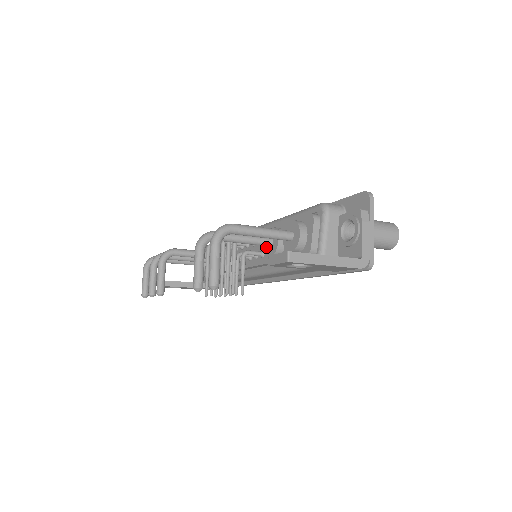
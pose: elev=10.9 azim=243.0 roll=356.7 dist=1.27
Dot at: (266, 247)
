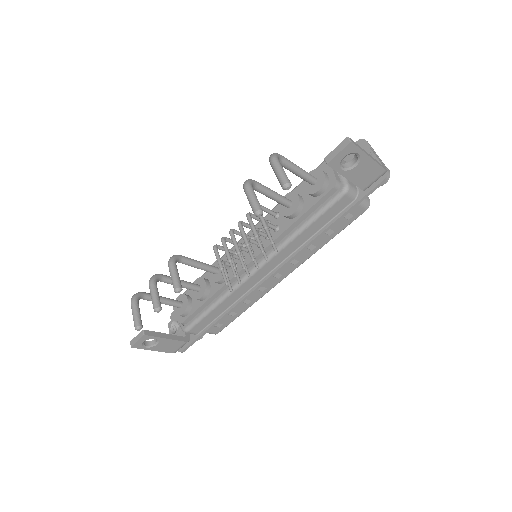
Dot at: (285, 211)
